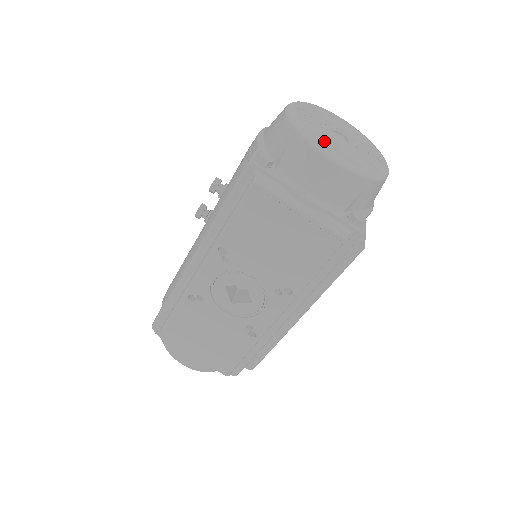
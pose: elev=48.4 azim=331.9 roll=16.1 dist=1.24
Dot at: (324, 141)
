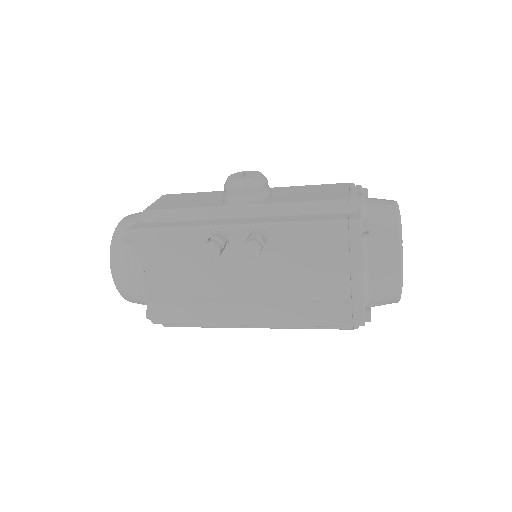
Dot at: occluded
